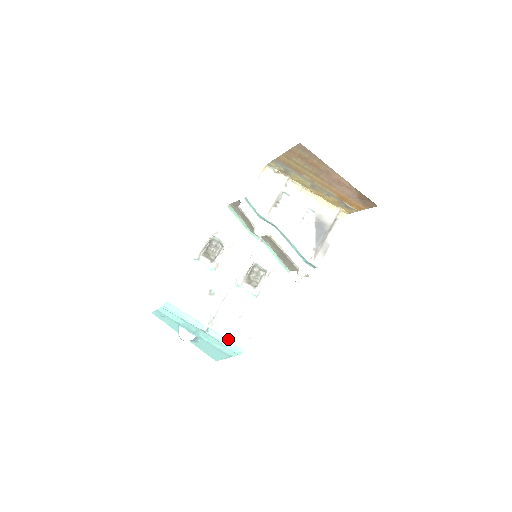
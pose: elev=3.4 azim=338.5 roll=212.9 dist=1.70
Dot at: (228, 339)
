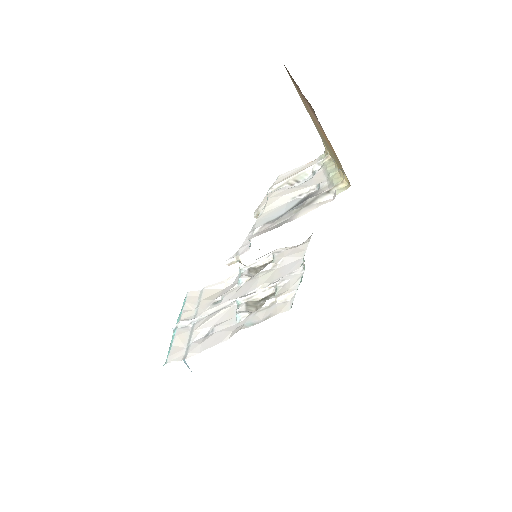
Dot at: (172, 345)
